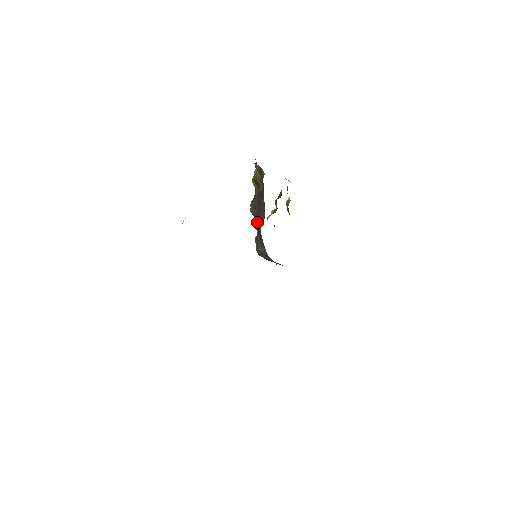
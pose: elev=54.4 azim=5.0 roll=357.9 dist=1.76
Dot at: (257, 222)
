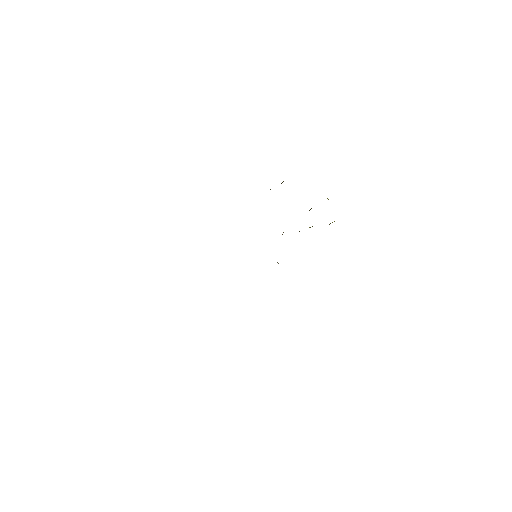
Dot at: occluded
